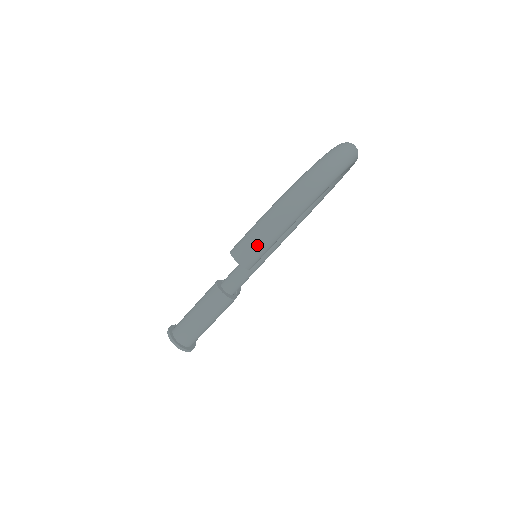
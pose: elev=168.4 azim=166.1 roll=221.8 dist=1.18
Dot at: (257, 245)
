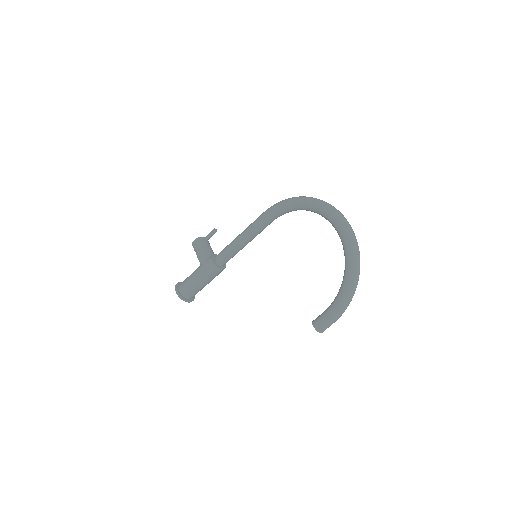
Dot at: occluded
